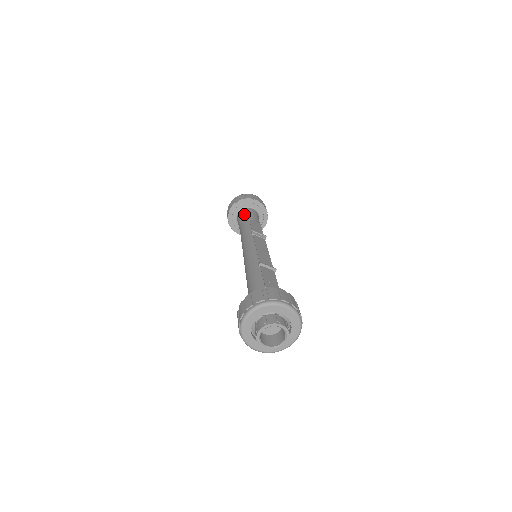
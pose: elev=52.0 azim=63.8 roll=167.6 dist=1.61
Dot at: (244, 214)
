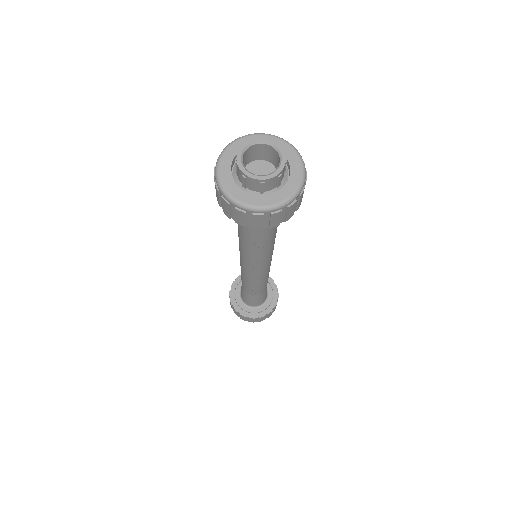
Dot at: occluded
